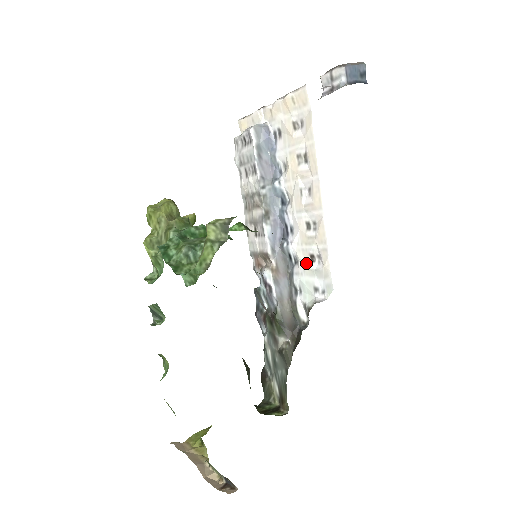
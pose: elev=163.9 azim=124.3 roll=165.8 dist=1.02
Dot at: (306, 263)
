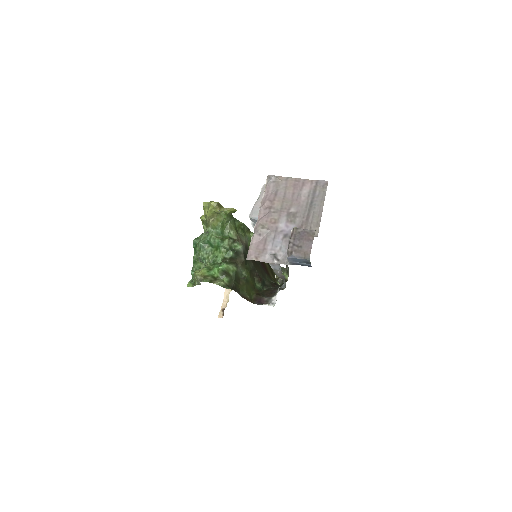
Dot at: occluded
